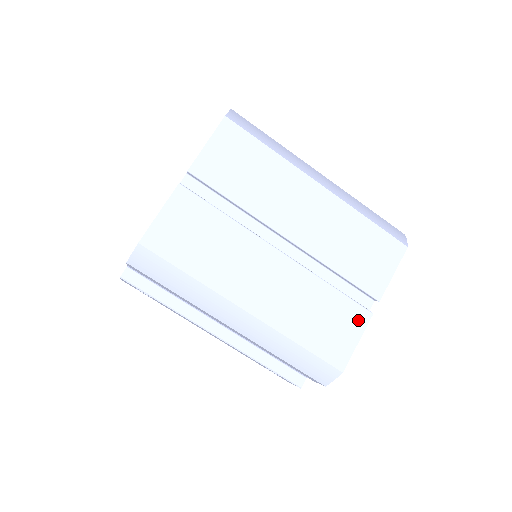
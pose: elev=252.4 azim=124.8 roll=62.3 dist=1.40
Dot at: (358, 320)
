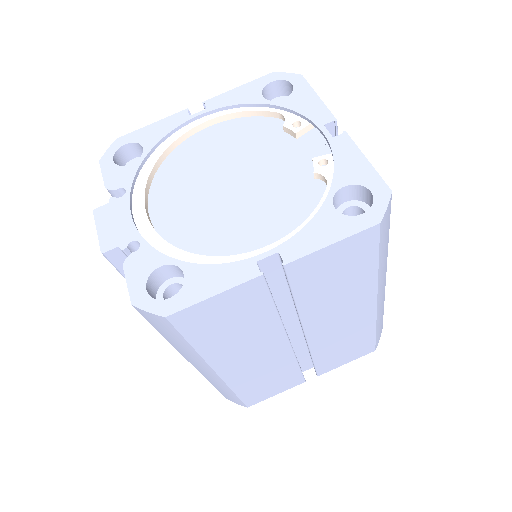
Dot at: (291, 384)
